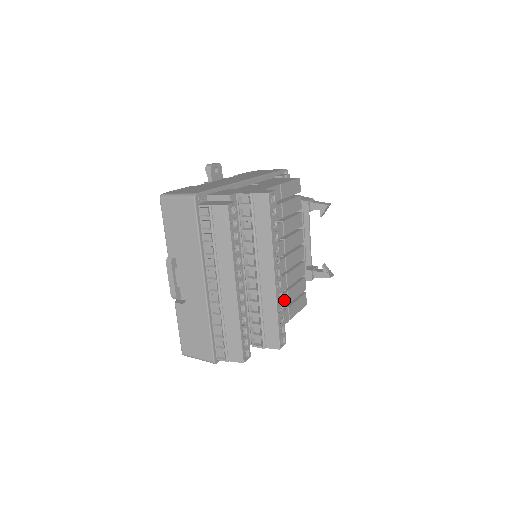
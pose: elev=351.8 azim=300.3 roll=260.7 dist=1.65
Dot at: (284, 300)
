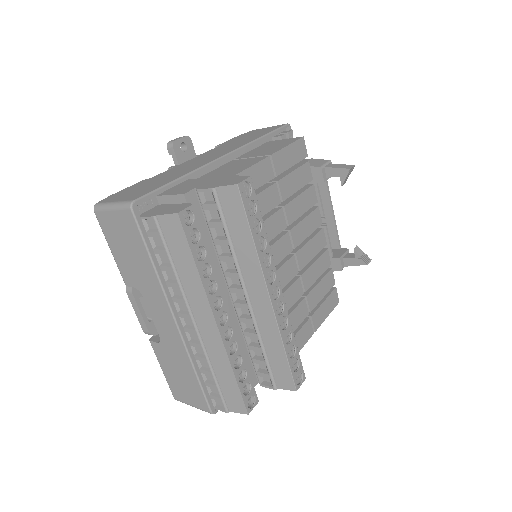
Dot at: (302, 310)
